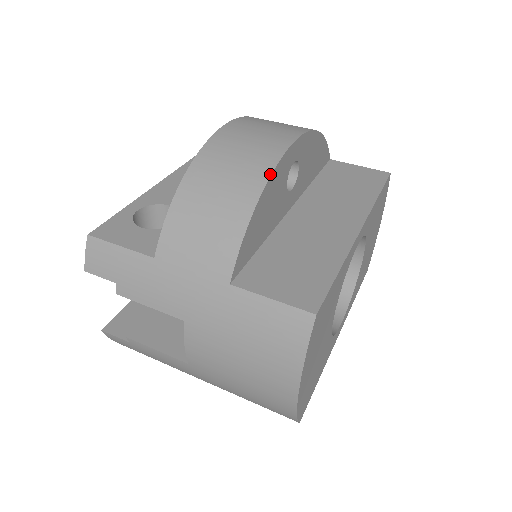
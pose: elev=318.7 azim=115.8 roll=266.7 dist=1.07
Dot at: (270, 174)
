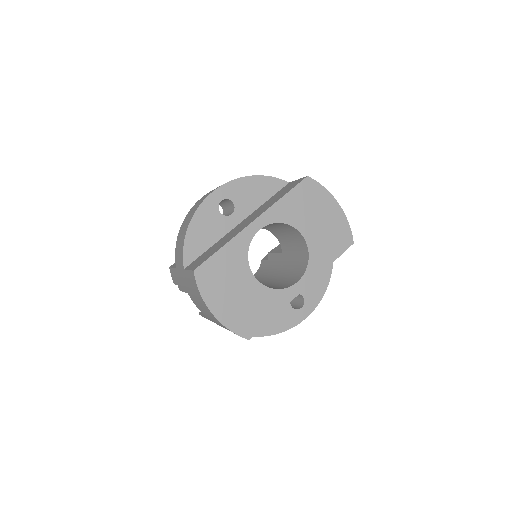
Dot at: (194, 214)
